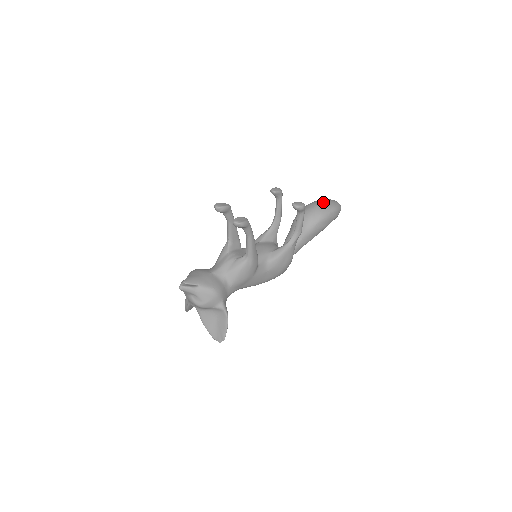
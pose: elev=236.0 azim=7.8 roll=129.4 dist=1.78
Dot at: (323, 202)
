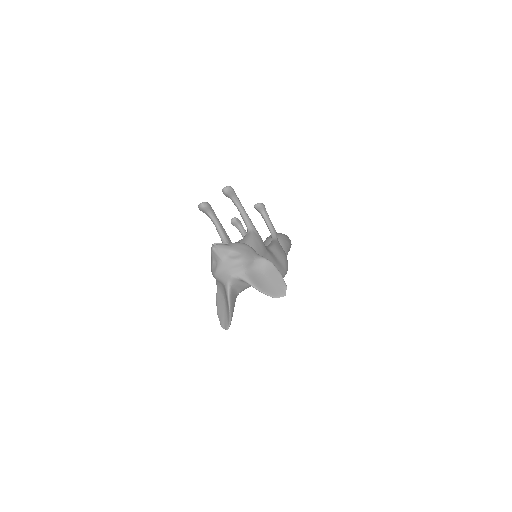
Dot at: occluded
